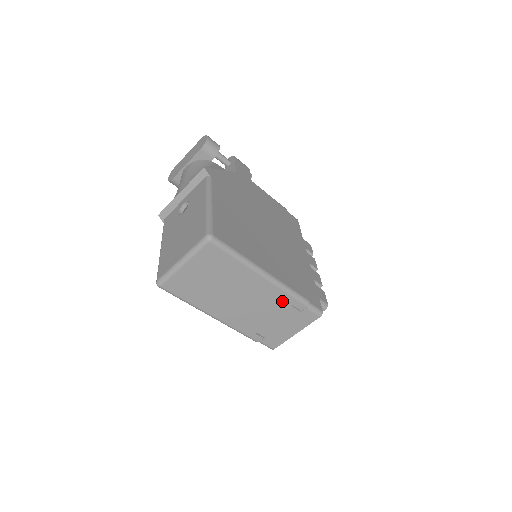
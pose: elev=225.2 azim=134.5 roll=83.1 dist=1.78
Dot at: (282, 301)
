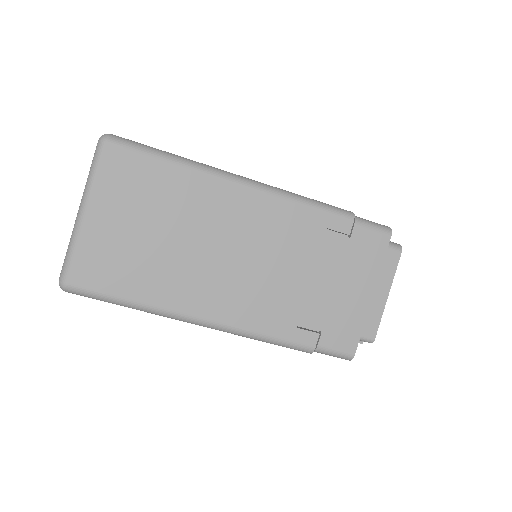
Dot at: (303, 226)
